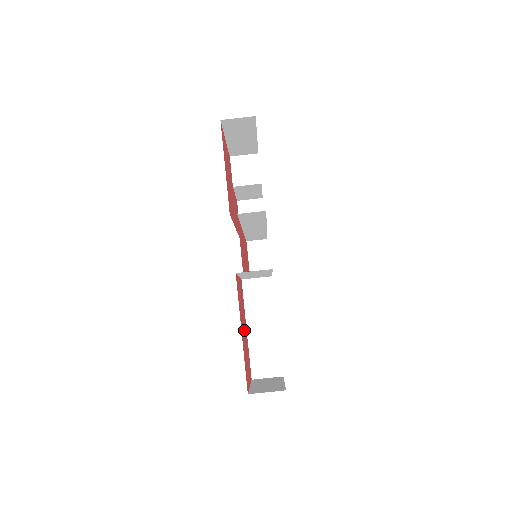
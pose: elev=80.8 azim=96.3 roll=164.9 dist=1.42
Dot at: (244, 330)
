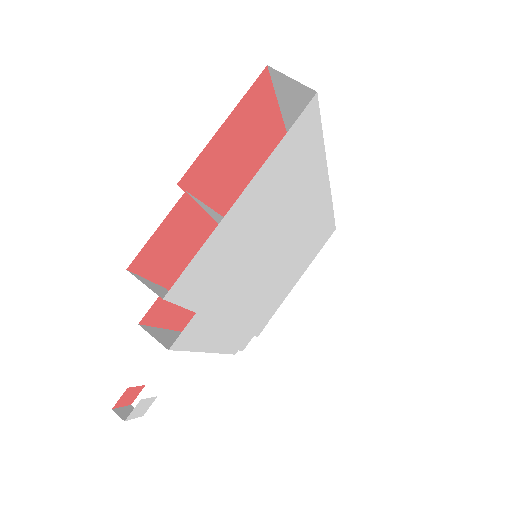
Dot at: (242, 169)
